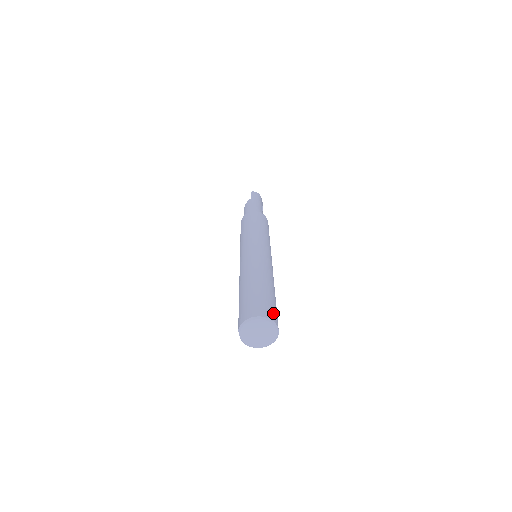
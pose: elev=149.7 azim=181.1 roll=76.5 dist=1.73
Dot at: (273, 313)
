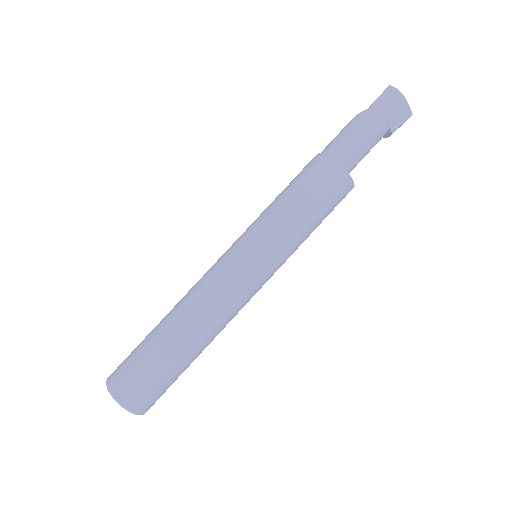
Dot at: (138, 393)
